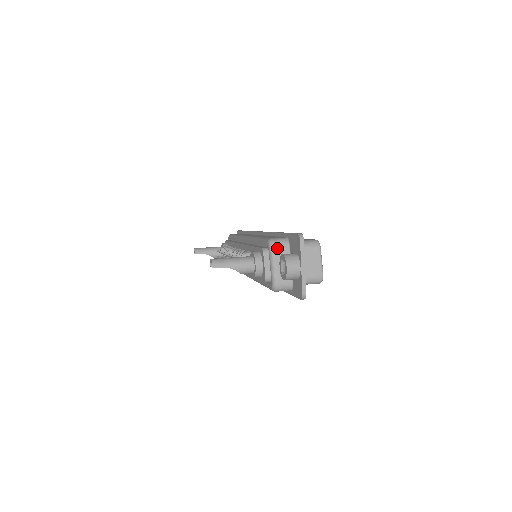
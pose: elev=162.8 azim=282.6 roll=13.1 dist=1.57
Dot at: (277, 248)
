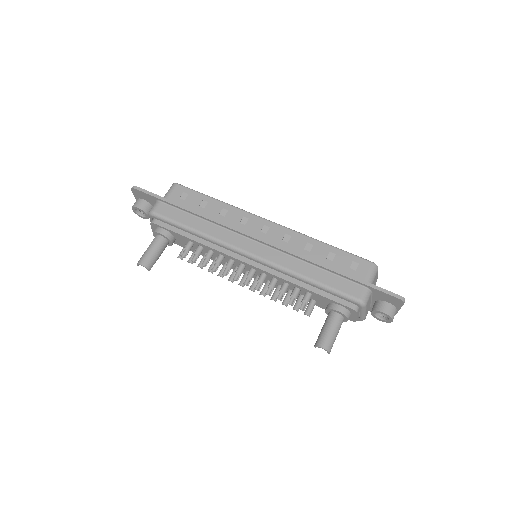
Dot at: (367, 304)
